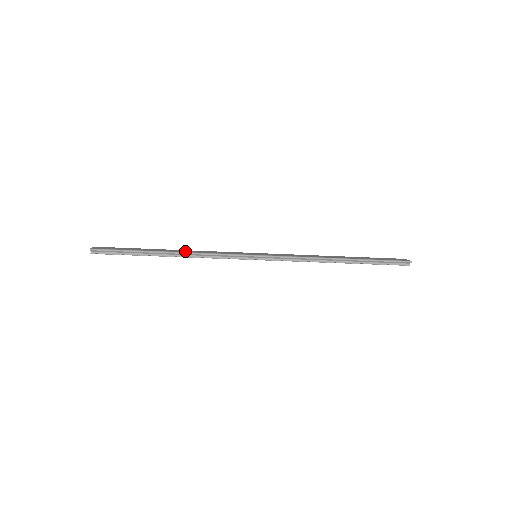
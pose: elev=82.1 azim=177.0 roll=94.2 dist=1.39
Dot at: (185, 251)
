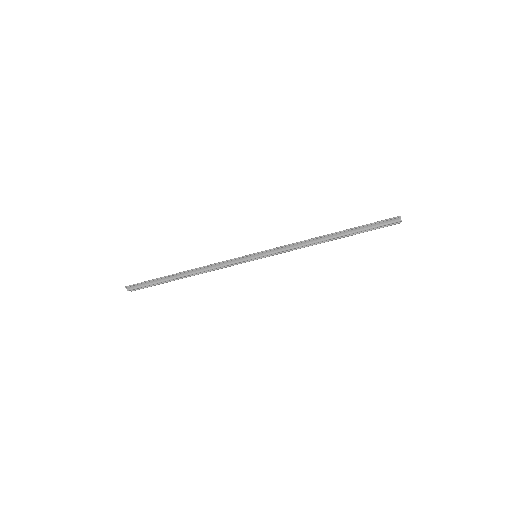
Dot at: (197, 268)
